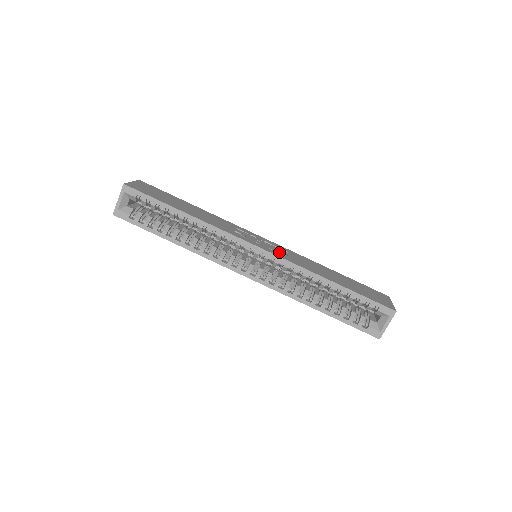
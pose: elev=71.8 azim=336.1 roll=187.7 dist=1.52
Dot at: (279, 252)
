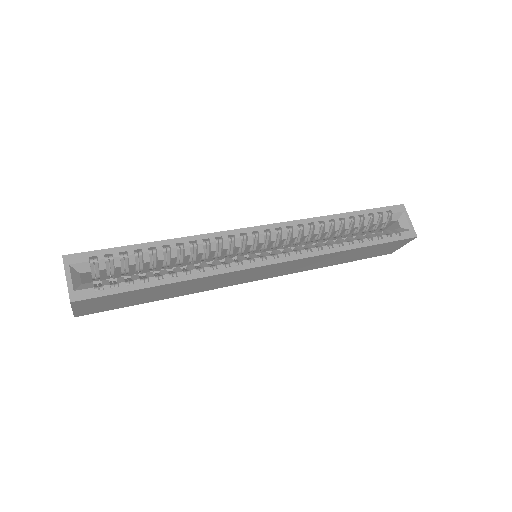
Dot at: occluded
